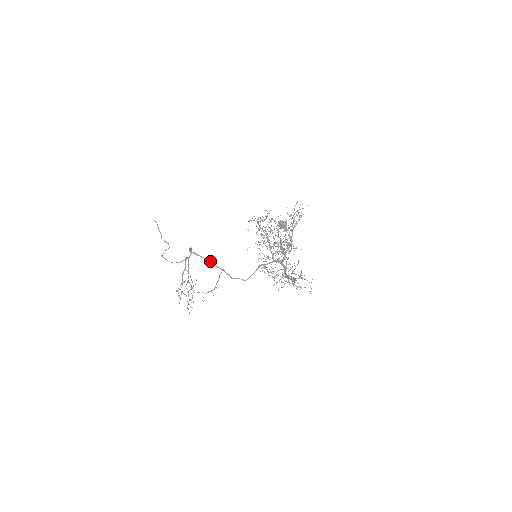
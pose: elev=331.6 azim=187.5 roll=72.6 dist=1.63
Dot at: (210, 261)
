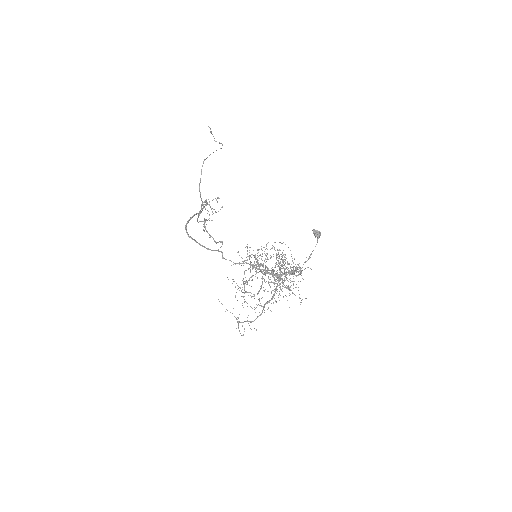
Dot at: (200, 244)
